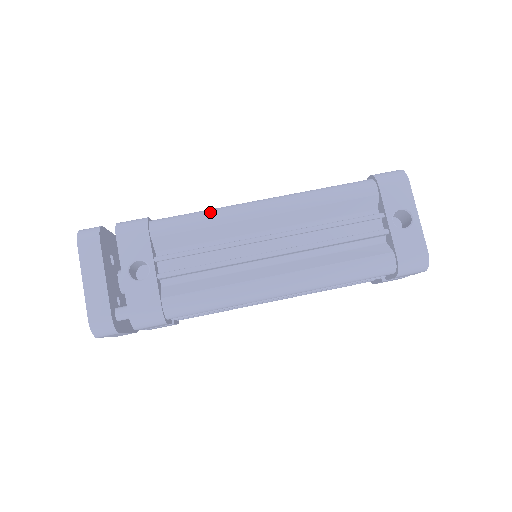
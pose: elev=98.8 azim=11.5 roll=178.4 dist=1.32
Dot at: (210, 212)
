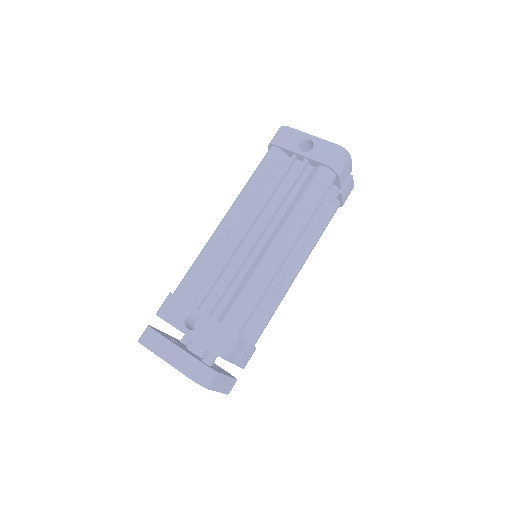
Dot at: (201, 253)
